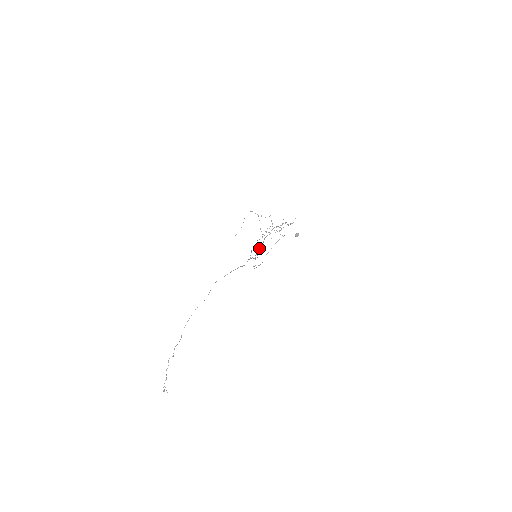
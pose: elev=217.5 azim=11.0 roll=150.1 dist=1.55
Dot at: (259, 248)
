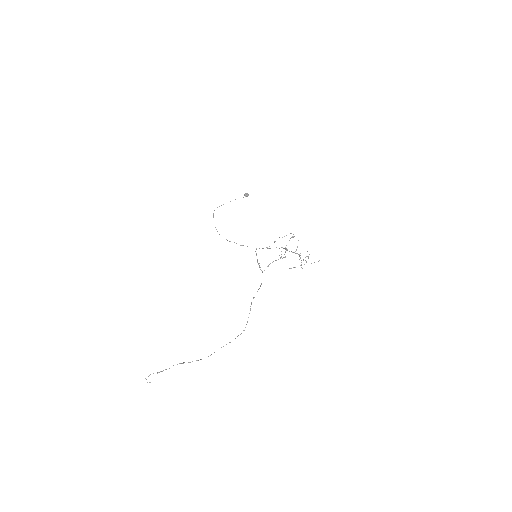
Dot at: occluded
